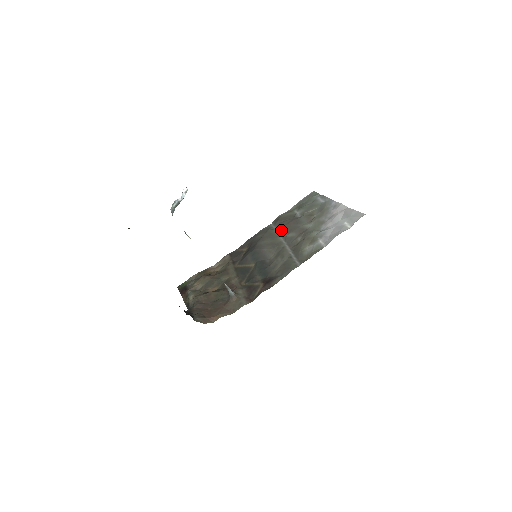
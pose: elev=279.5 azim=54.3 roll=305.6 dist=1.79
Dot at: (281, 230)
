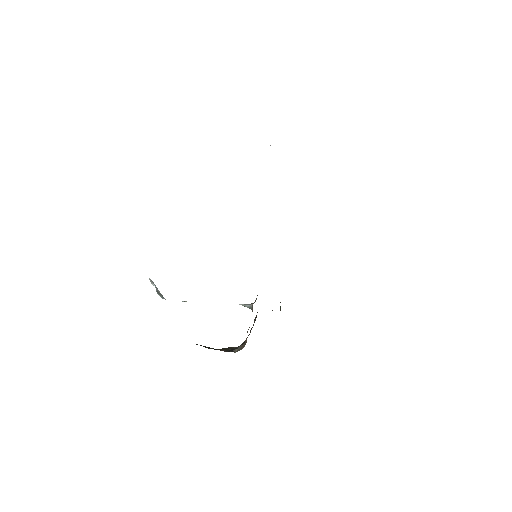
Dot at: occluded
